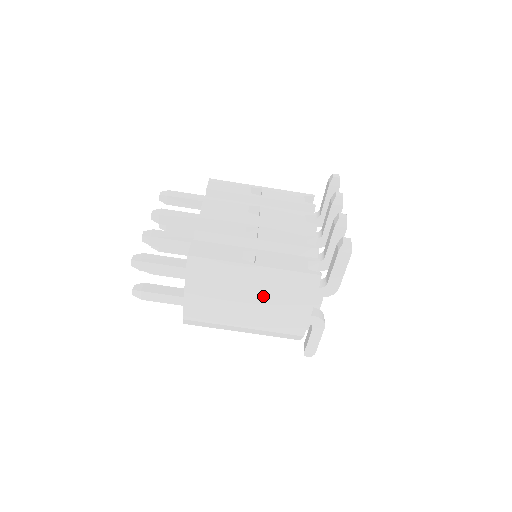
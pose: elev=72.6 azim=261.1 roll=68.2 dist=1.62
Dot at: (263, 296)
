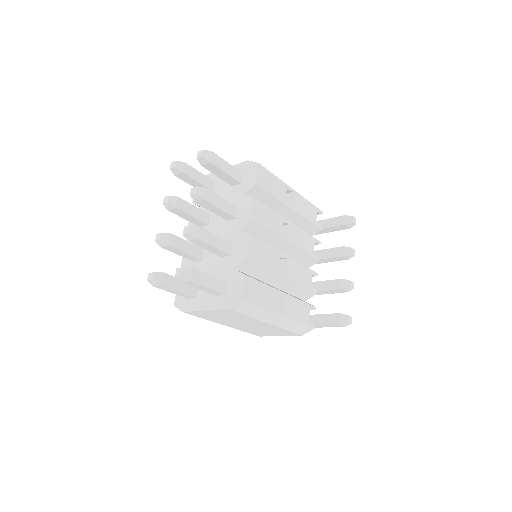
Dot at: (265, 326)
